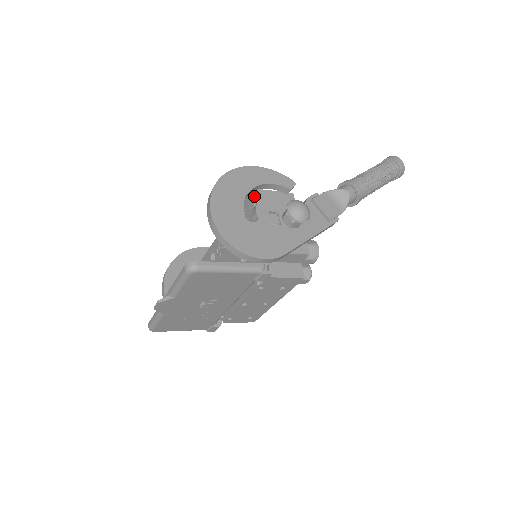
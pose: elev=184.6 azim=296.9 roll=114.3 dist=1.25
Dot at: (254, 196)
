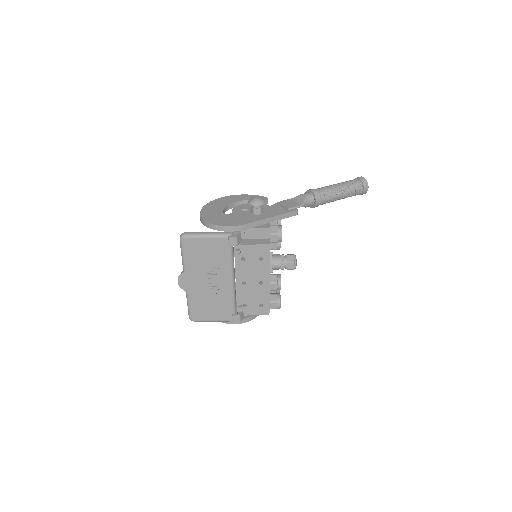
Dot at: occluded
